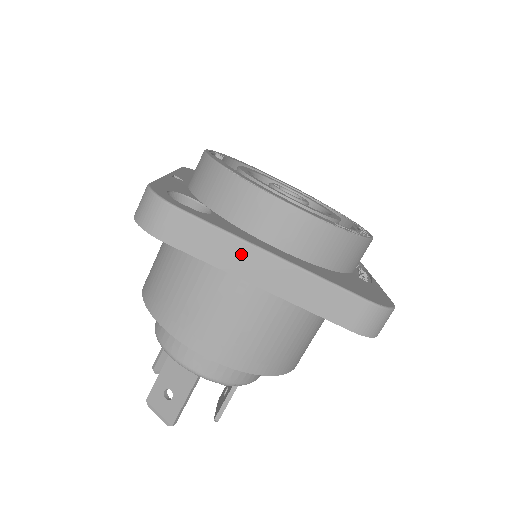
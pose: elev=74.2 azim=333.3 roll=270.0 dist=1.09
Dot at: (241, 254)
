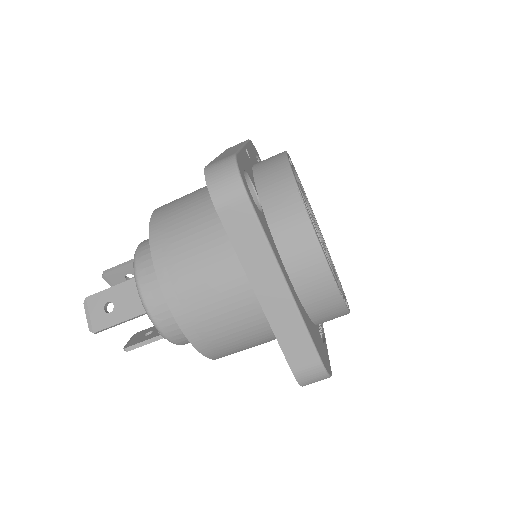
Dot at: (264, 263)
